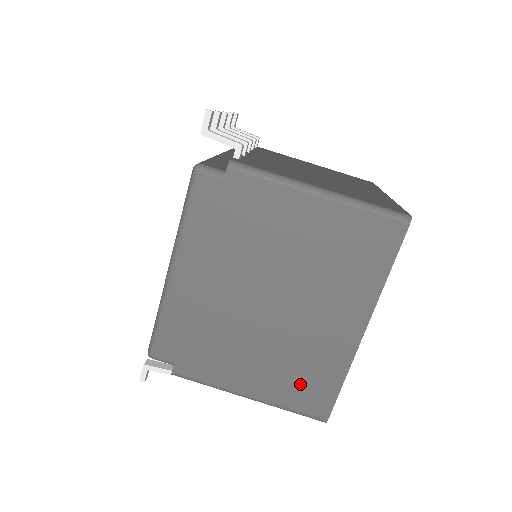
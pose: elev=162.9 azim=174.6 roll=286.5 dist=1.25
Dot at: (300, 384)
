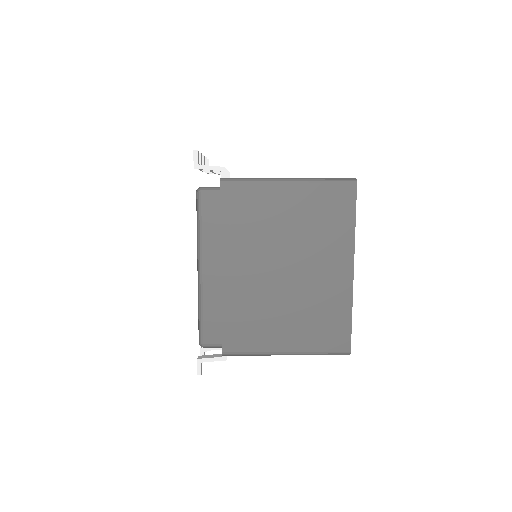
Dot at: (321, 329)
